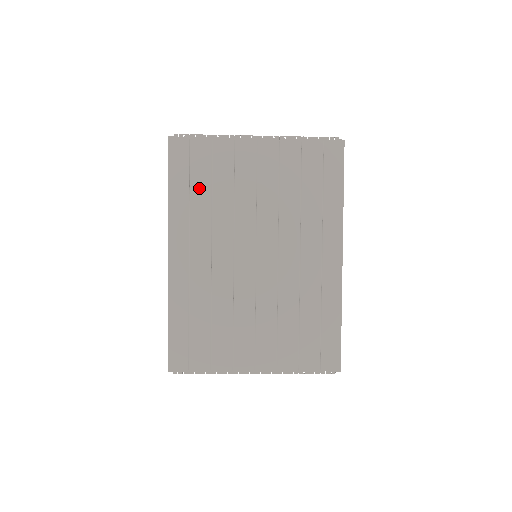
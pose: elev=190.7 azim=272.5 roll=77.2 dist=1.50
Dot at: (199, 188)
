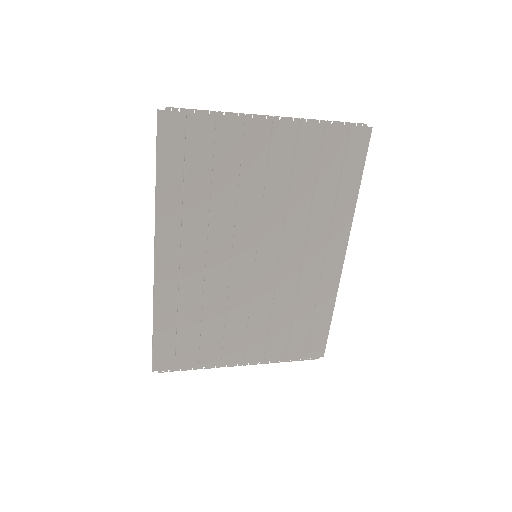
Dot at: (196, 180)
